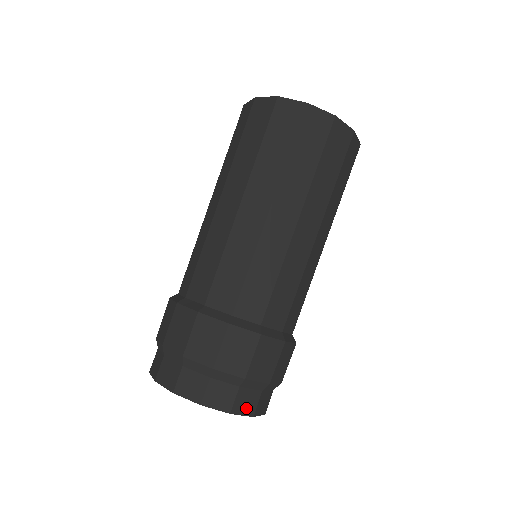
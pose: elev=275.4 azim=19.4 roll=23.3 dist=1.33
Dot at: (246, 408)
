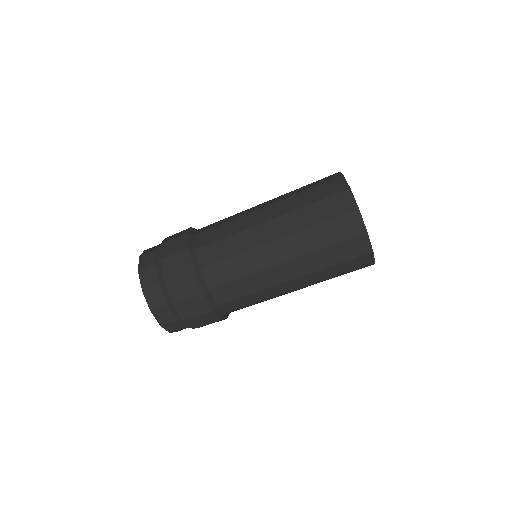
Dot at: (171, 328)
